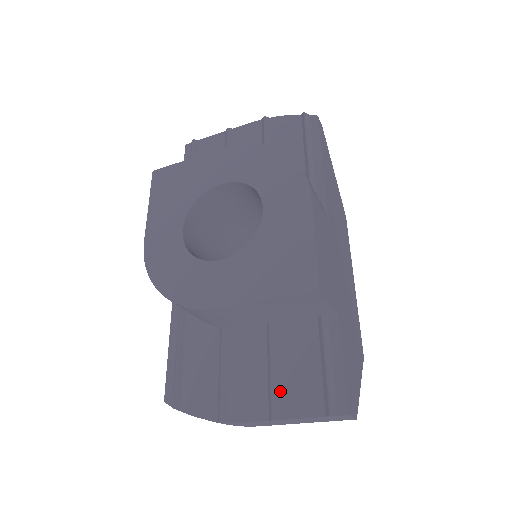
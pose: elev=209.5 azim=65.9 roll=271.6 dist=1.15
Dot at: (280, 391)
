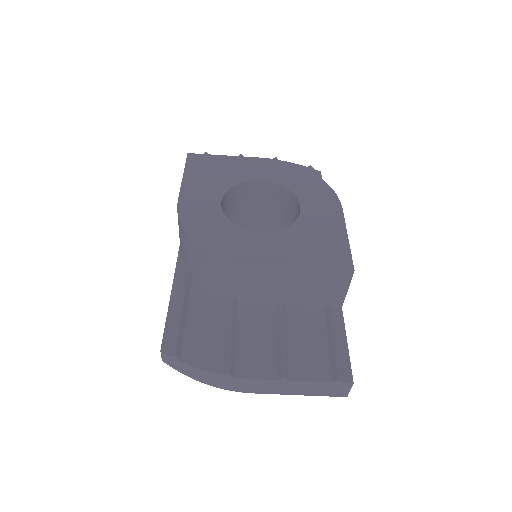
Dot at: (289, 357)
